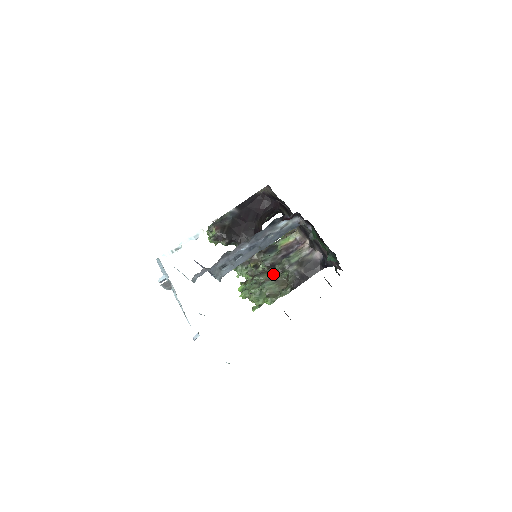
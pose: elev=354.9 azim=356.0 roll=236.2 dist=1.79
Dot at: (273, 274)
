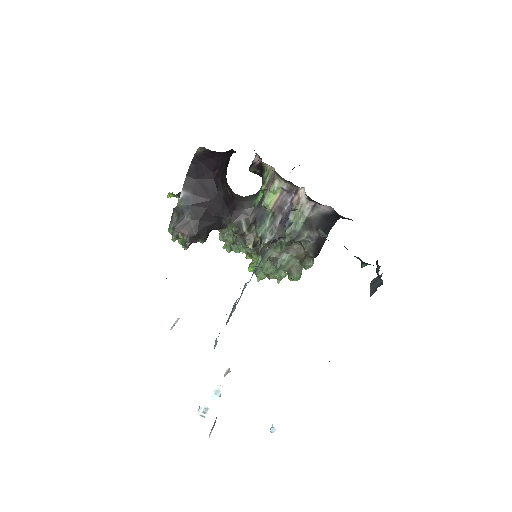
Dot at: (281, 247)
